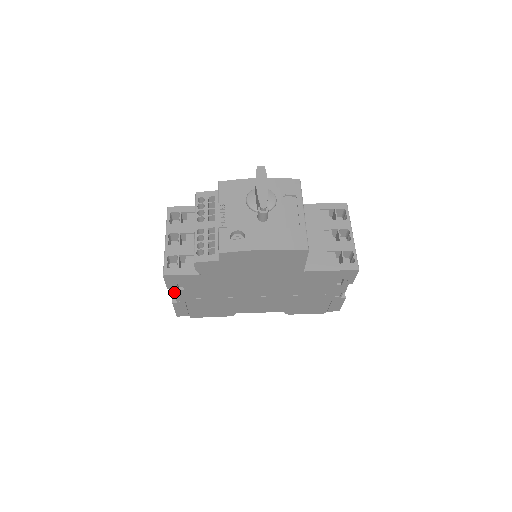
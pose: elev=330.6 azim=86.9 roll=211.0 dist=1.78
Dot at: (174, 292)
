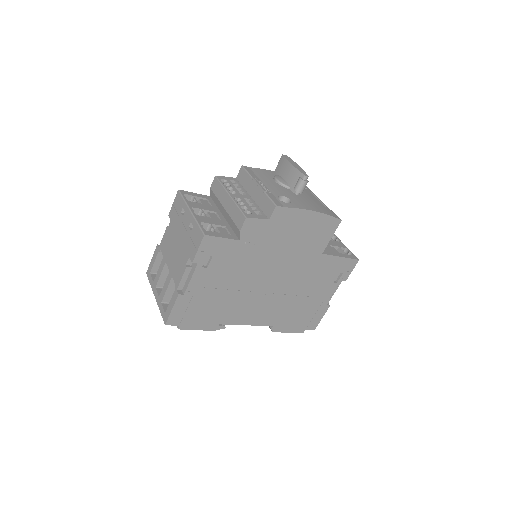
Dot at: (194, 271)
